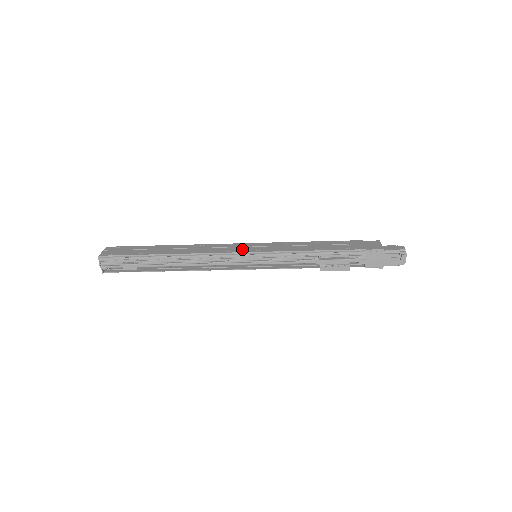
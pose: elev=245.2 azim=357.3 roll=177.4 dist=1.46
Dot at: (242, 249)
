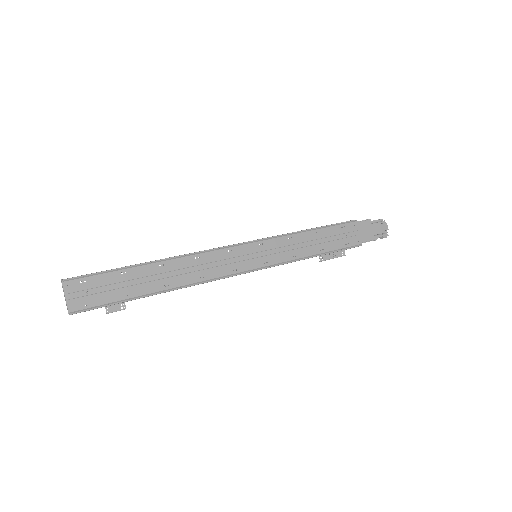
Dot at: (248, 262)
